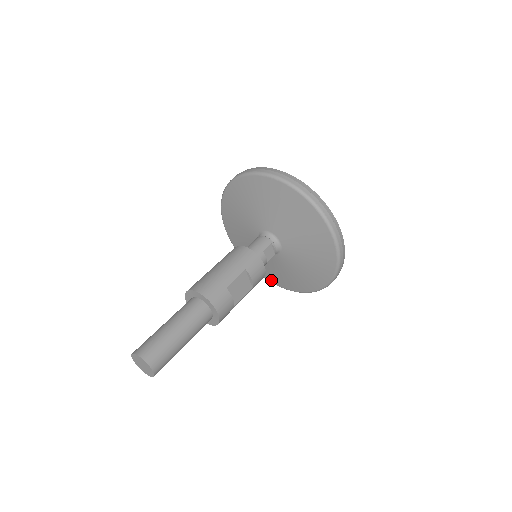
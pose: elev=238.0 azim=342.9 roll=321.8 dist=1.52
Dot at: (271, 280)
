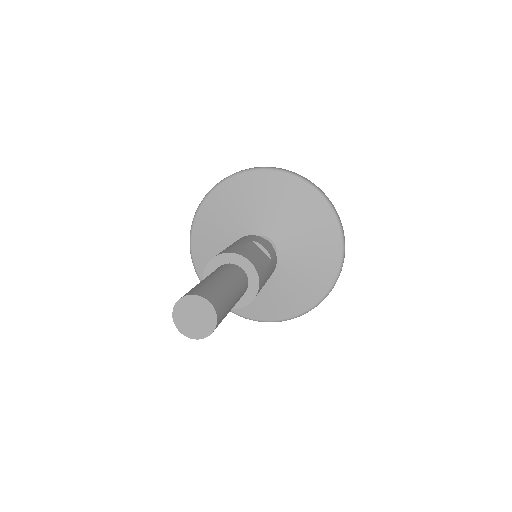
Dot at: (290, 313)
